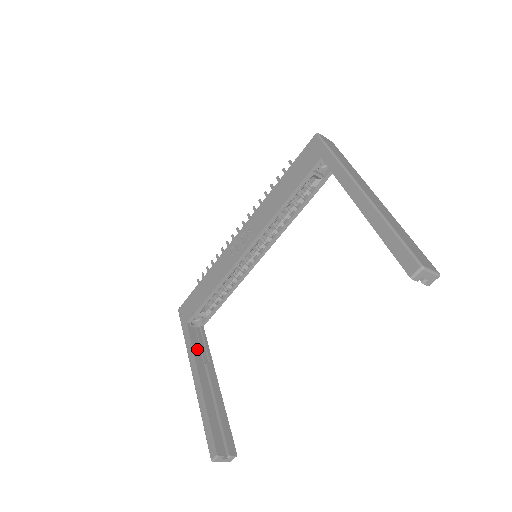
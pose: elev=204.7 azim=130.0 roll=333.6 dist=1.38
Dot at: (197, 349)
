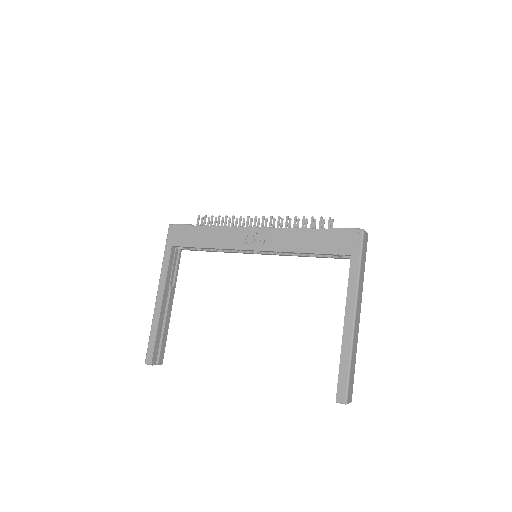
Dot at: (170, 271)
